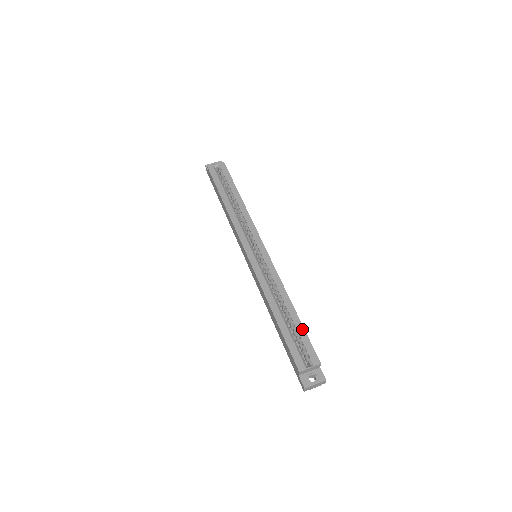
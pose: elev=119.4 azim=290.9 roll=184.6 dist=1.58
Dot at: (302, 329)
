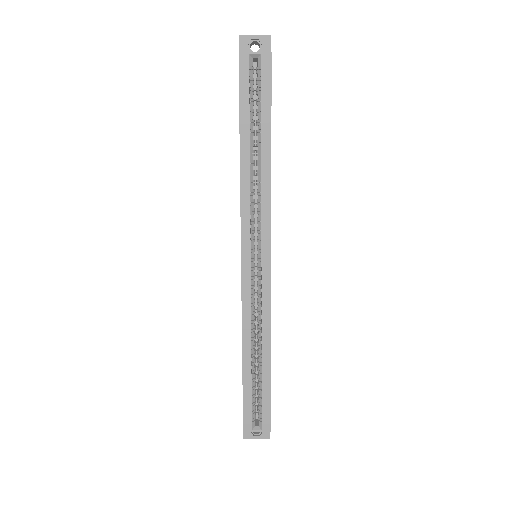
Dot at: (268, 388)
